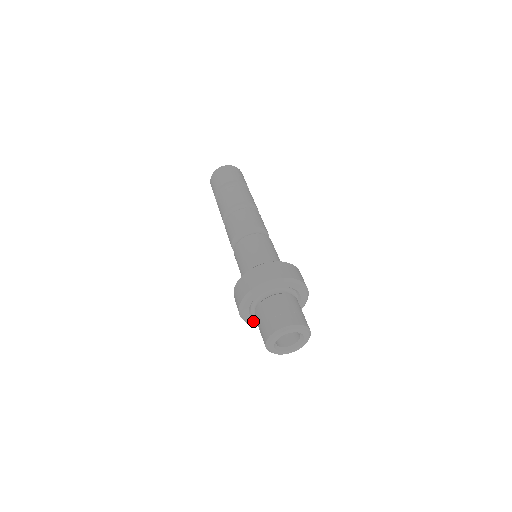
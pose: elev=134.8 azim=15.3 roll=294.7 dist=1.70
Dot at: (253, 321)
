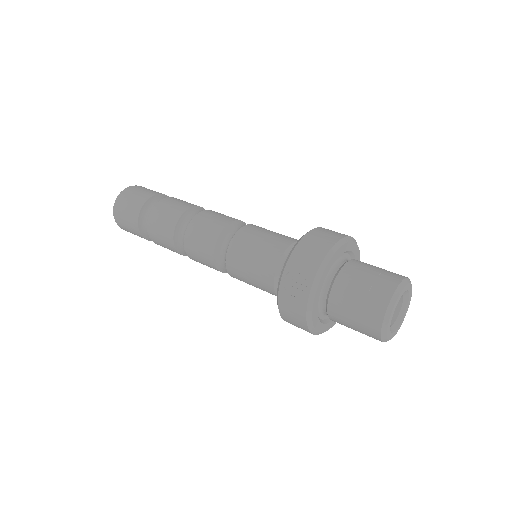
Dot at: (316, 301)
